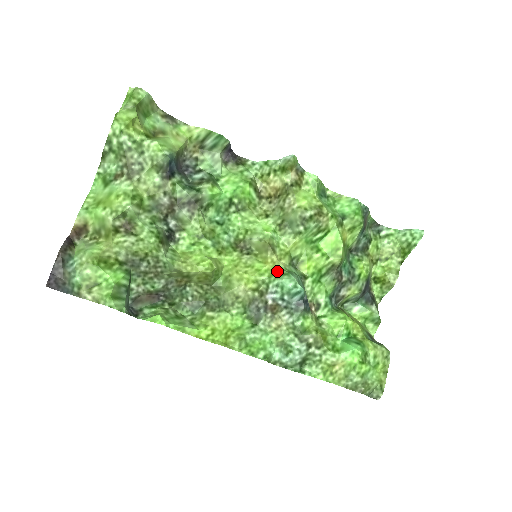
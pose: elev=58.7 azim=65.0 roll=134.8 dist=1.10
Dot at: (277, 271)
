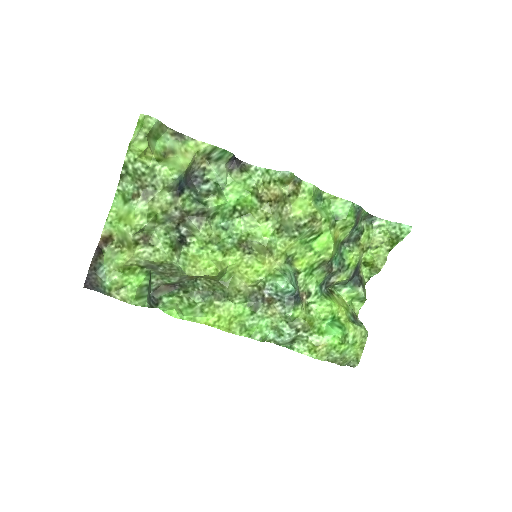
Dot at: (273, 272)
